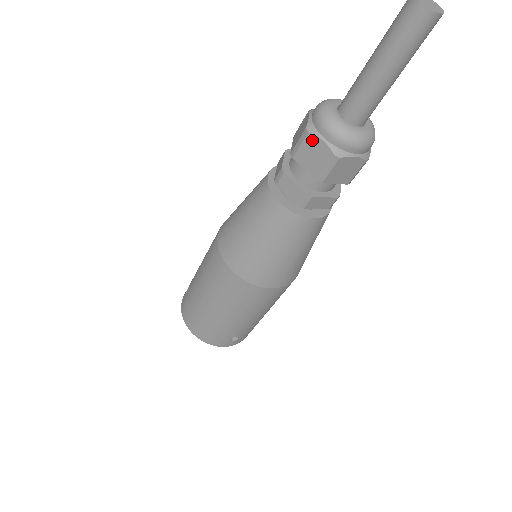
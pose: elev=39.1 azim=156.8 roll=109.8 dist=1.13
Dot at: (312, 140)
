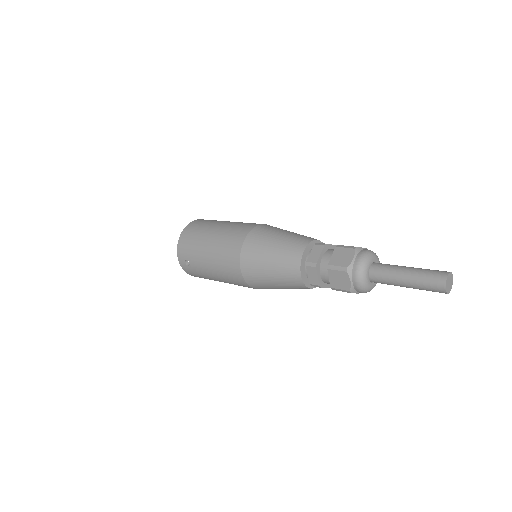
Dot at: occluded
